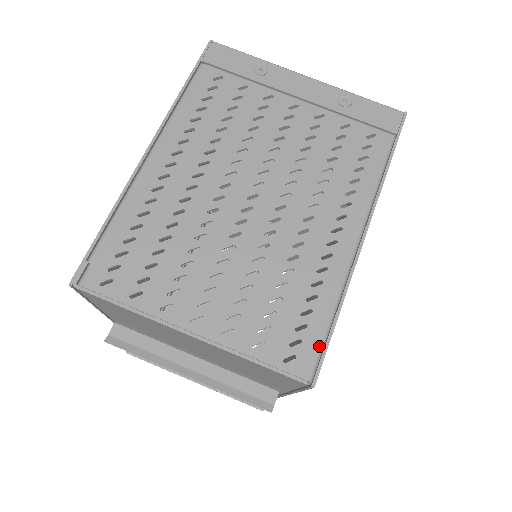
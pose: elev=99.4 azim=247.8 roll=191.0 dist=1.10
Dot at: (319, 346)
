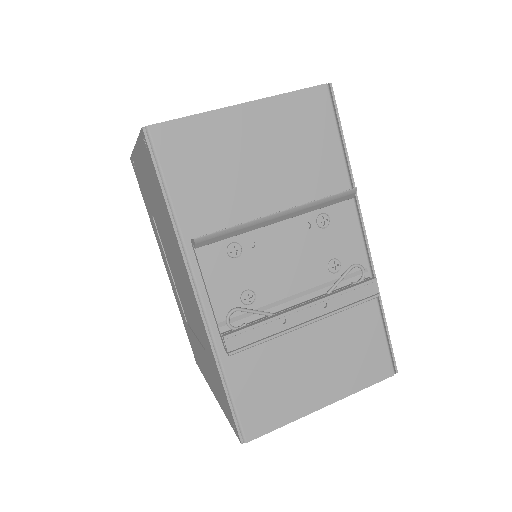
Dot at: occluded
